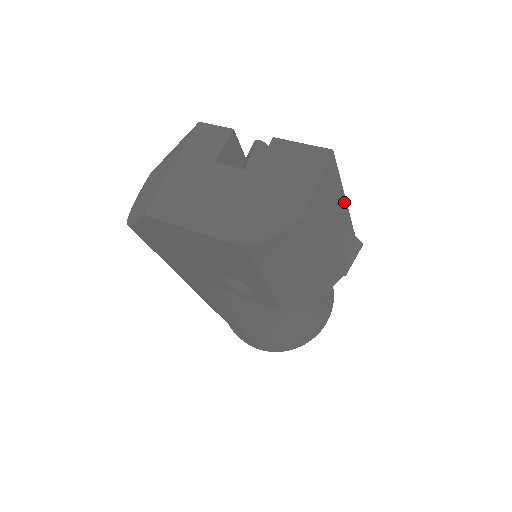
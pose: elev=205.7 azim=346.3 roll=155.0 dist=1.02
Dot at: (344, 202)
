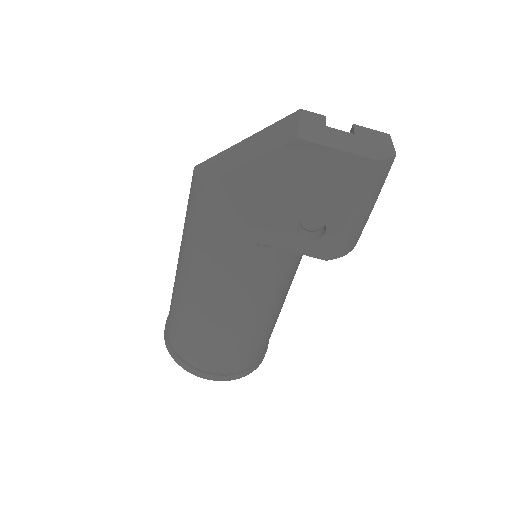
Dot at: occluded
